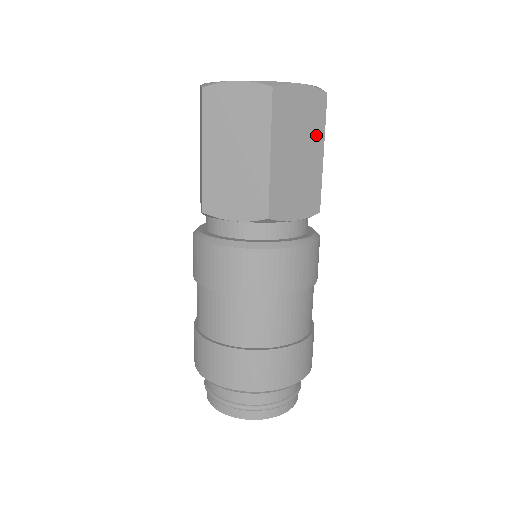
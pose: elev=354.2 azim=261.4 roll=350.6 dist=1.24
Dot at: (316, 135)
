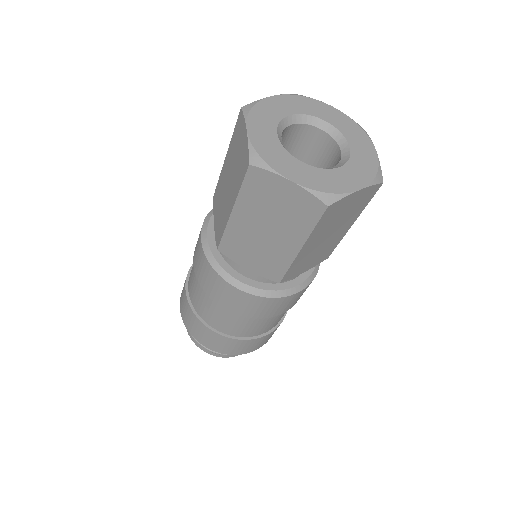
Dot at: (353, 216)
